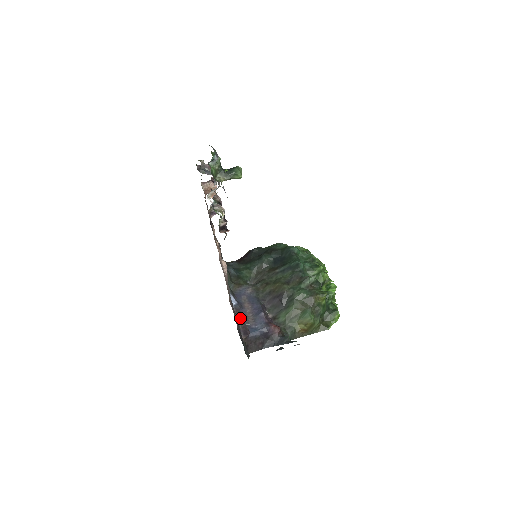
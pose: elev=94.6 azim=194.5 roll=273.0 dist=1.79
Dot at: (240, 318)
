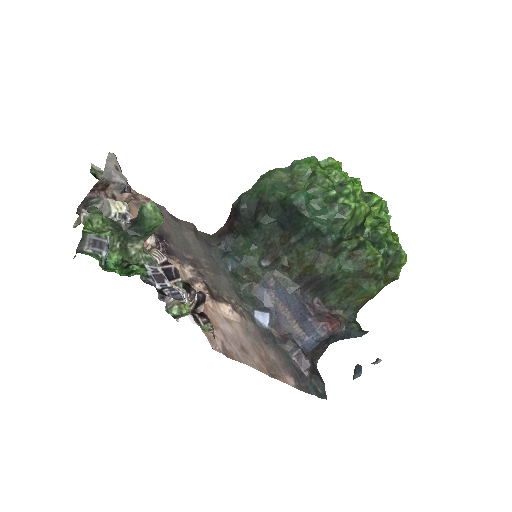
Dot at: (286, 343)
